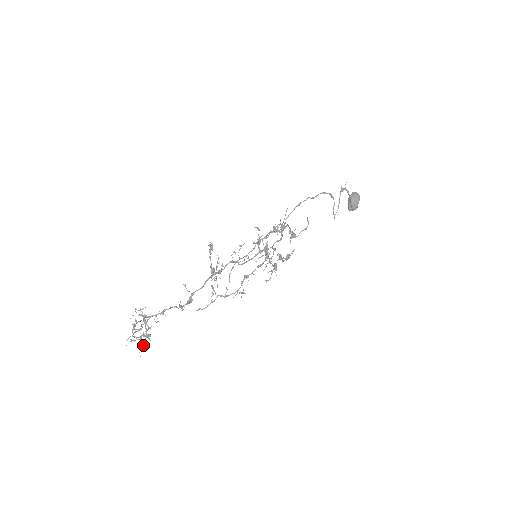
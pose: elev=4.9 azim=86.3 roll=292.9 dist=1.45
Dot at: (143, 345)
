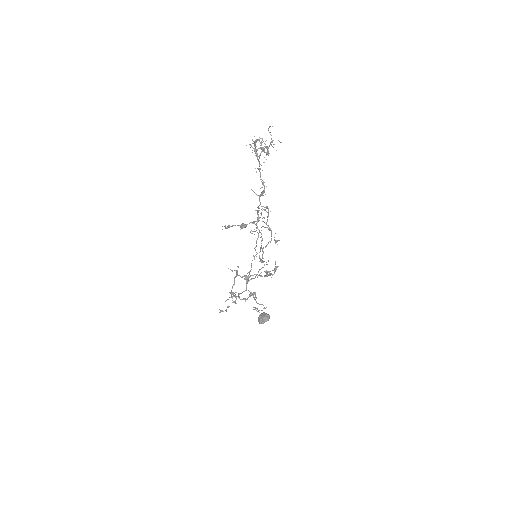
Dot at: occluded
